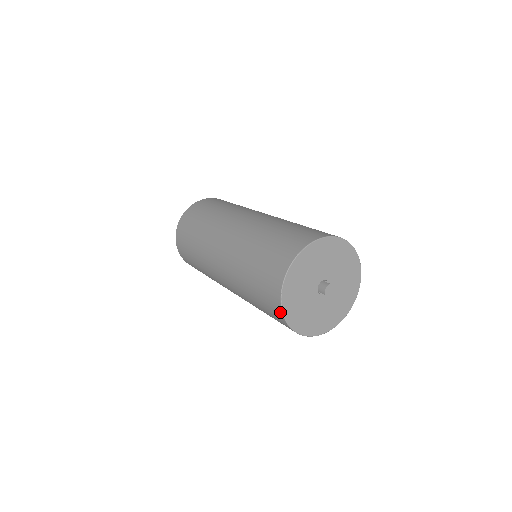
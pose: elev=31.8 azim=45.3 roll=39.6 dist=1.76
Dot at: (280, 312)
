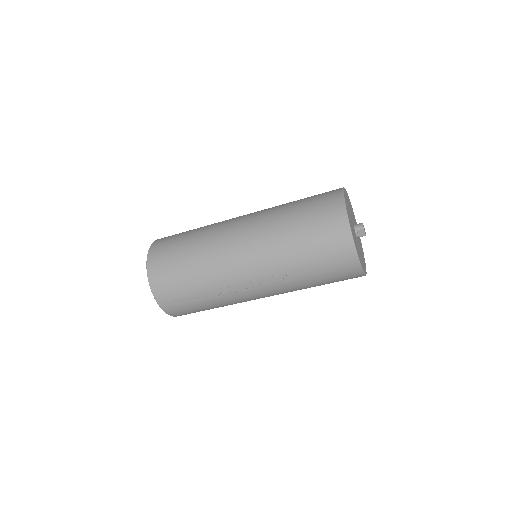
Dot at: (347, 228)
